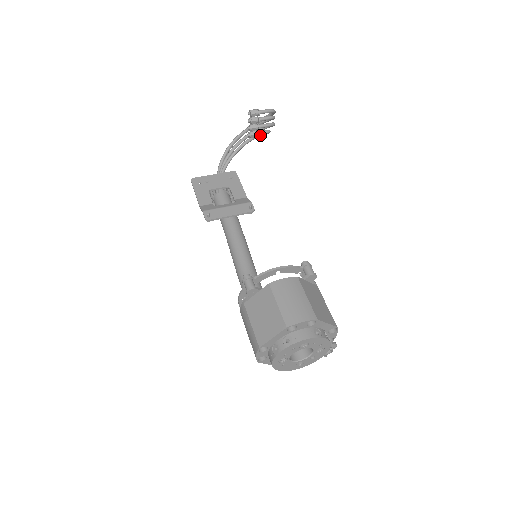
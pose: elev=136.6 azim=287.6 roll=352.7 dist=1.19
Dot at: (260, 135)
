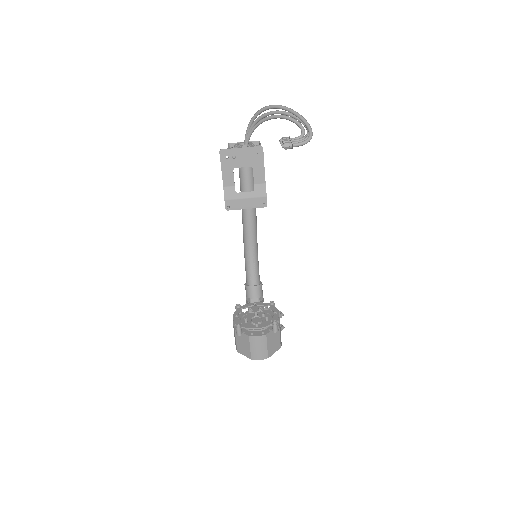
Dot at: occluded
